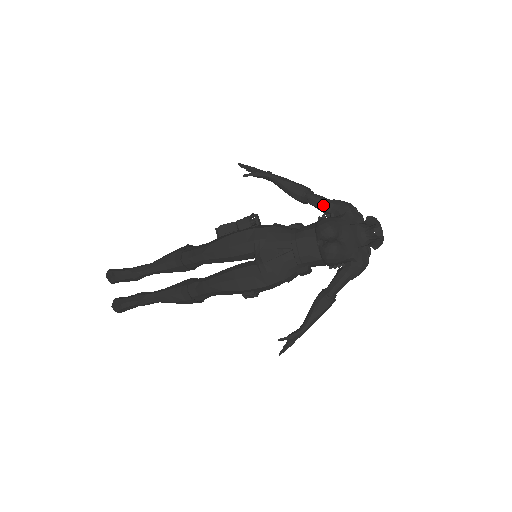
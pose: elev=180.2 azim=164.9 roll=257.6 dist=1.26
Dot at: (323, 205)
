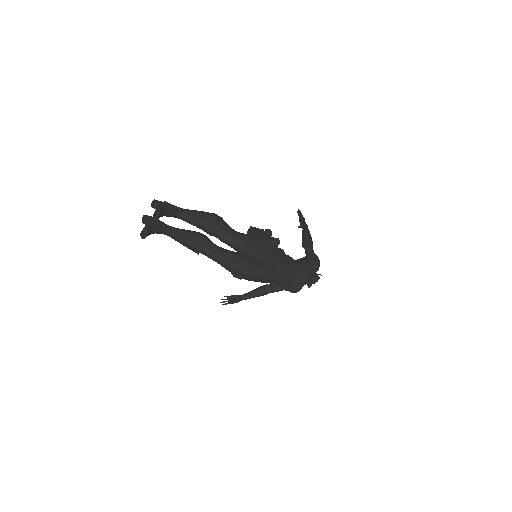
Dot at: (311, 259)
